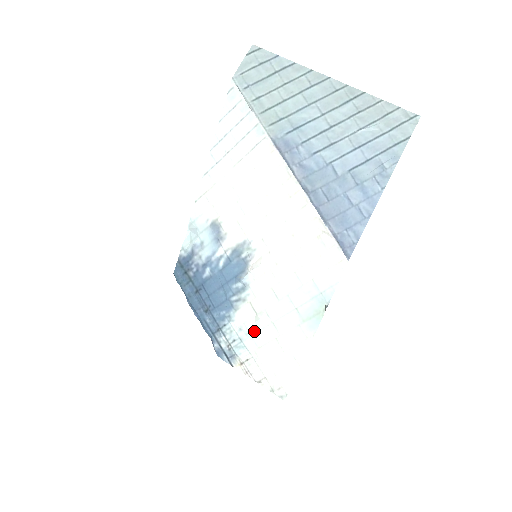
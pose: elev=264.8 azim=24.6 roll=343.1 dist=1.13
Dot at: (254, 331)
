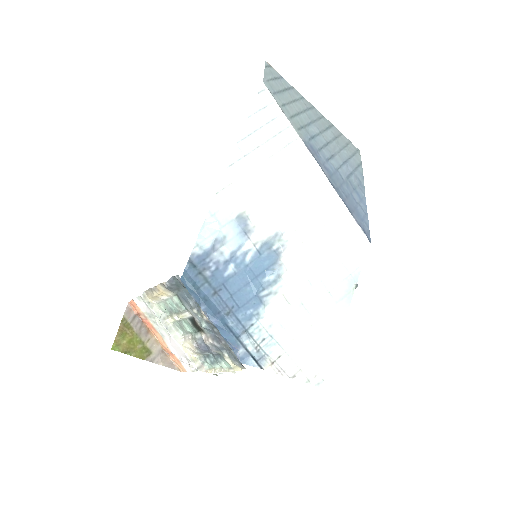
Dot at: (287, 323)
